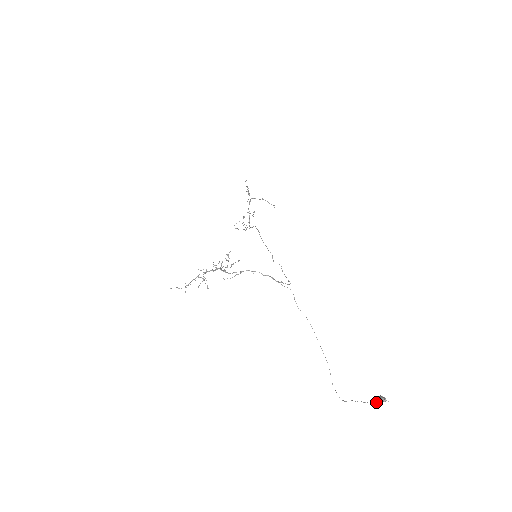
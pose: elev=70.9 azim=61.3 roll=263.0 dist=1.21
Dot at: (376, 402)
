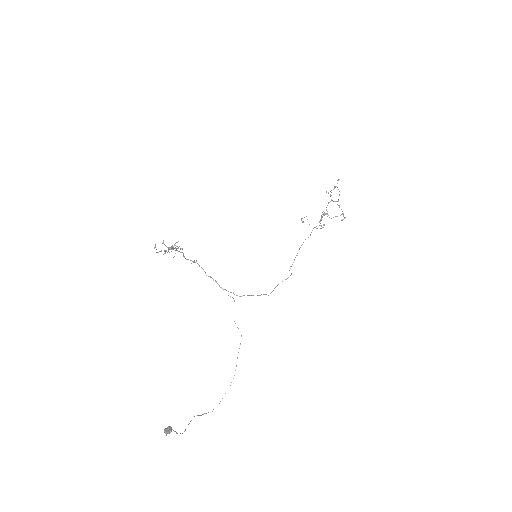
Dot at: (184, 431)
